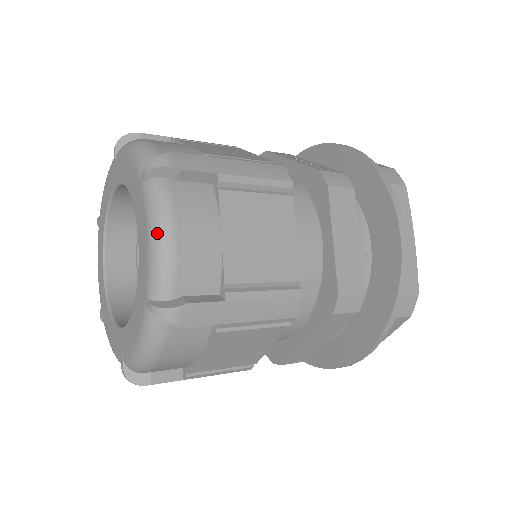
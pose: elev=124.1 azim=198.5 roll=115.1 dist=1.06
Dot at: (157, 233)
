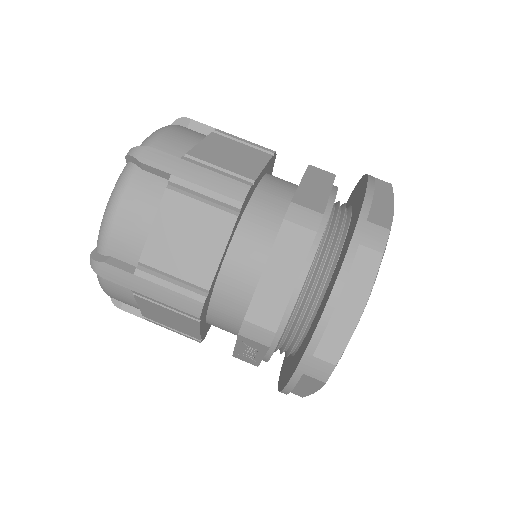
Dot at: (157, 130)
